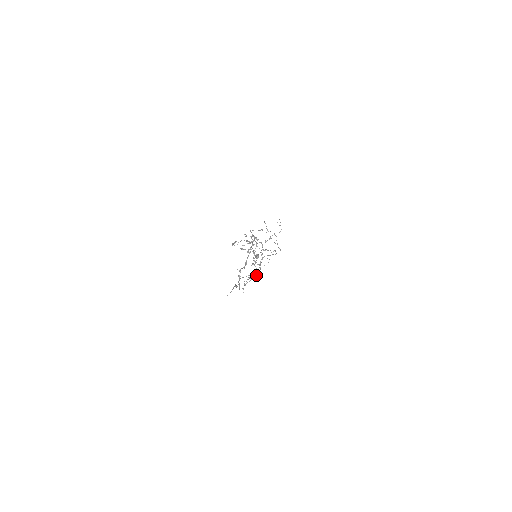
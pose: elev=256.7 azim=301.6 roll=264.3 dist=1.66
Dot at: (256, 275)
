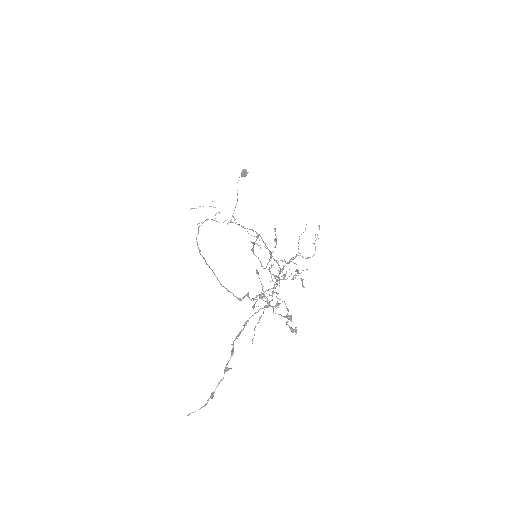
Dot at: occluded
